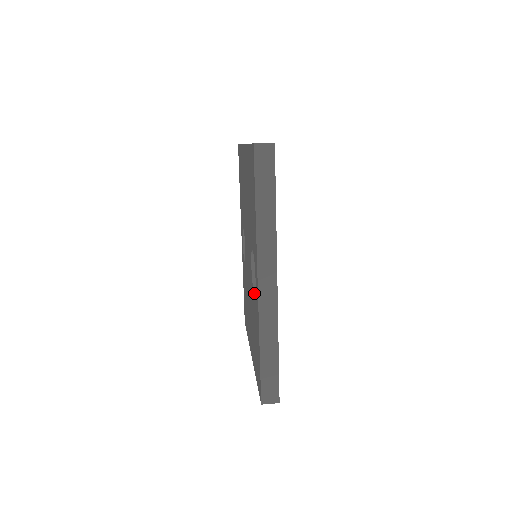
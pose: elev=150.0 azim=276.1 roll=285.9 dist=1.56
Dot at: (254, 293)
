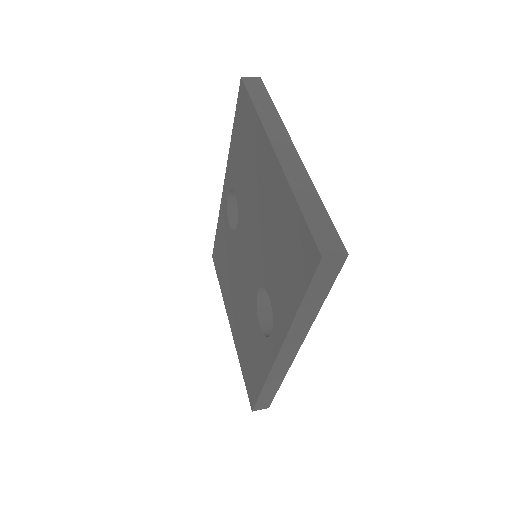
Dot at: (261, 330)
